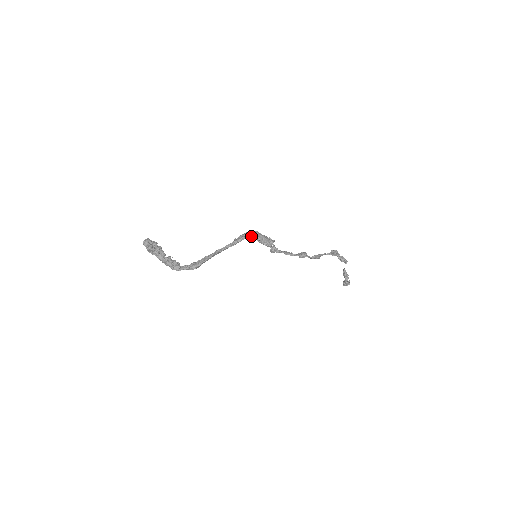
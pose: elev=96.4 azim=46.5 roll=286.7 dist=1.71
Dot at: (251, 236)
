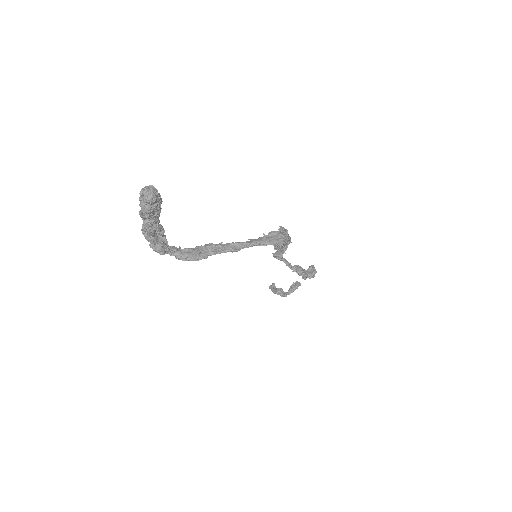
Dot at: (286, 238)
